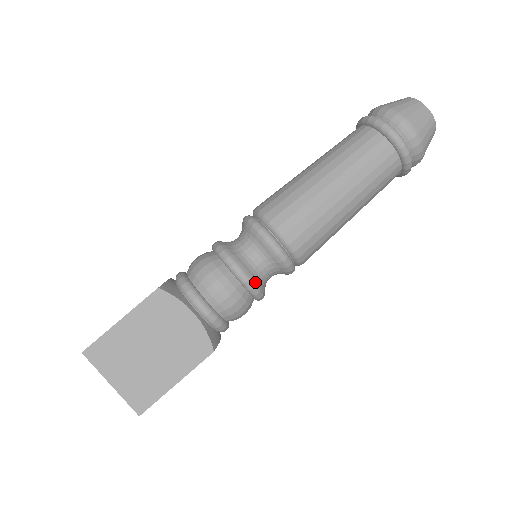
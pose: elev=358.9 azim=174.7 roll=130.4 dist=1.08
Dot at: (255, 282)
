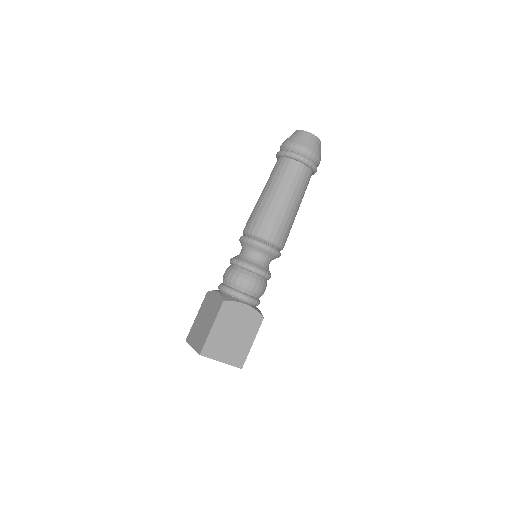
Dot at: (267, 272)
